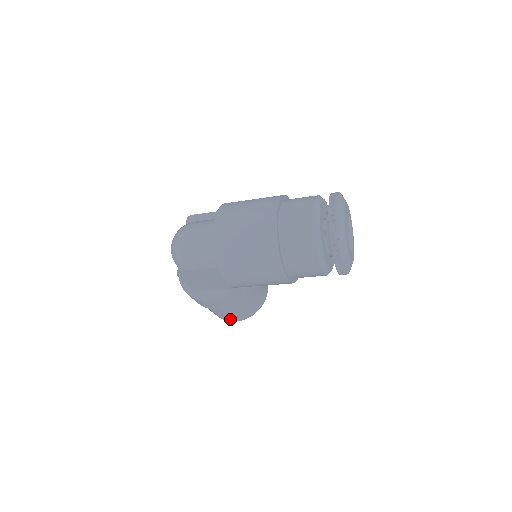
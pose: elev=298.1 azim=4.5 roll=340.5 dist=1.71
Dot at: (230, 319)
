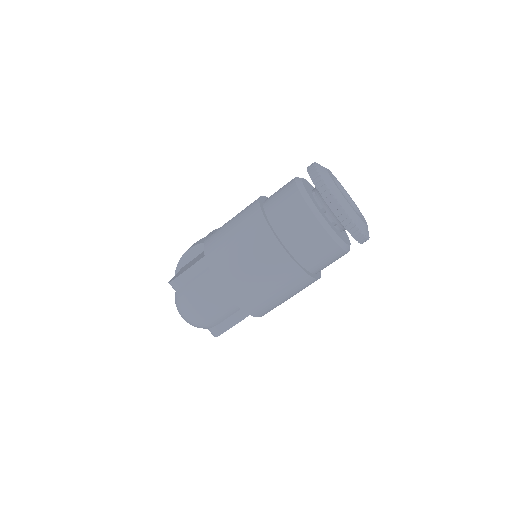
Dot at: occluded
